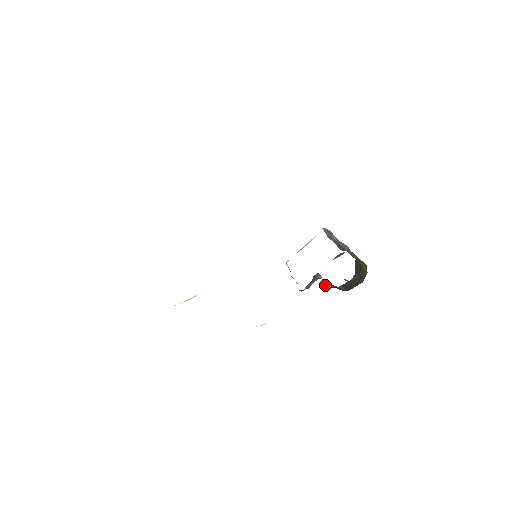
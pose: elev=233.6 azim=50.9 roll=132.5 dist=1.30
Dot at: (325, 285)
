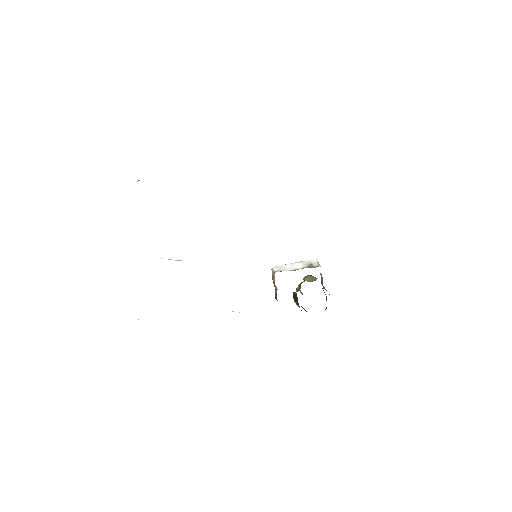
Dot at: (295, 301)
